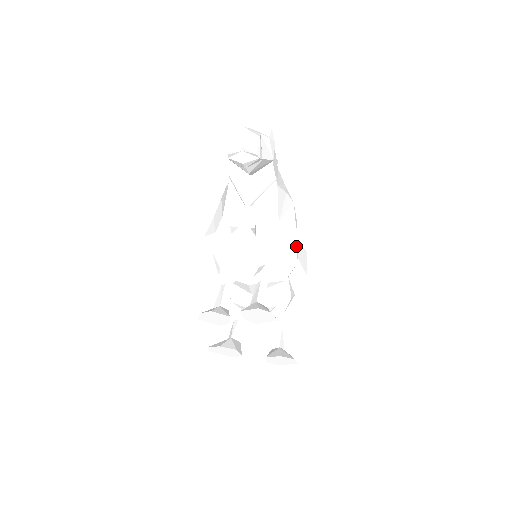
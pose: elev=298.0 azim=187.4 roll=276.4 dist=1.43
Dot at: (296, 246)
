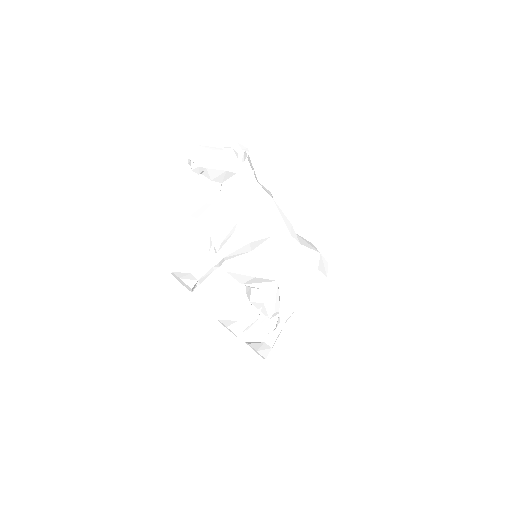
Dot at: (272, 251)
